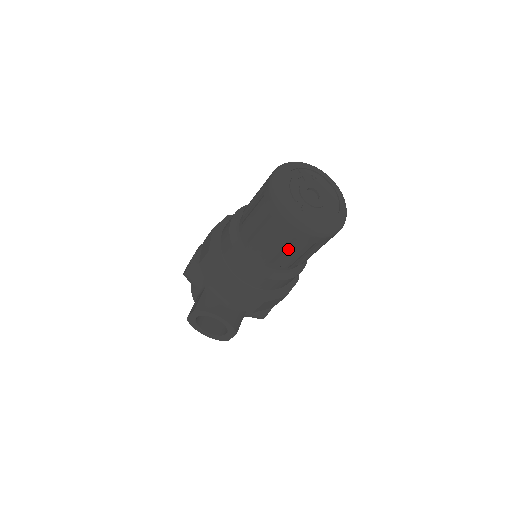
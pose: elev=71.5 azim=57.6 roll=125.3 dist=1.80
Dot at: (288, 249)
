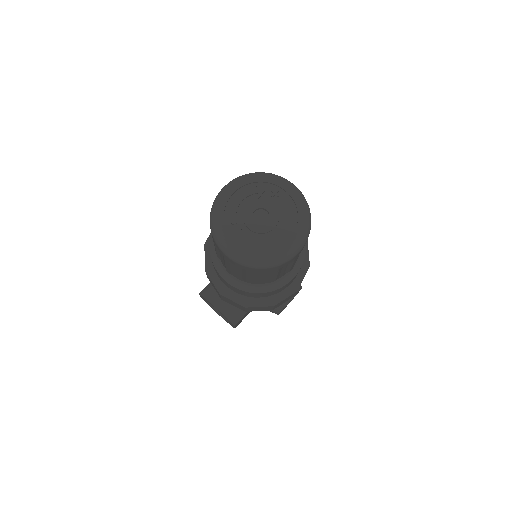
Dot at: (236, 269)
